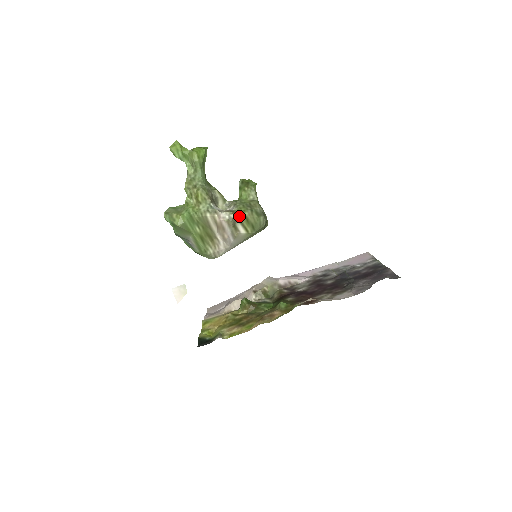
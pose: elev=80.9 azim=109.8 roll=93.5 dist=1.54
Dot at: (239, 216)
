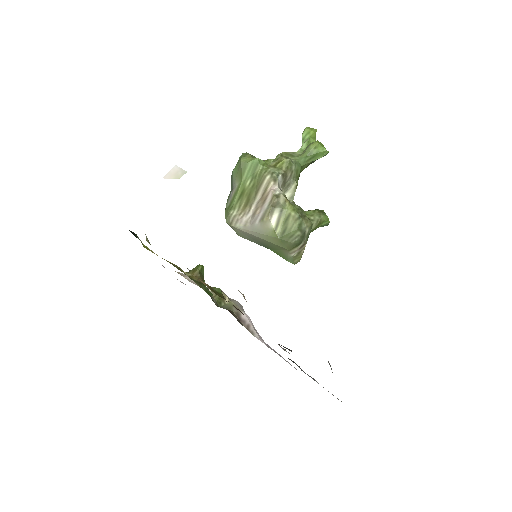
Dot at: (286, 206)
